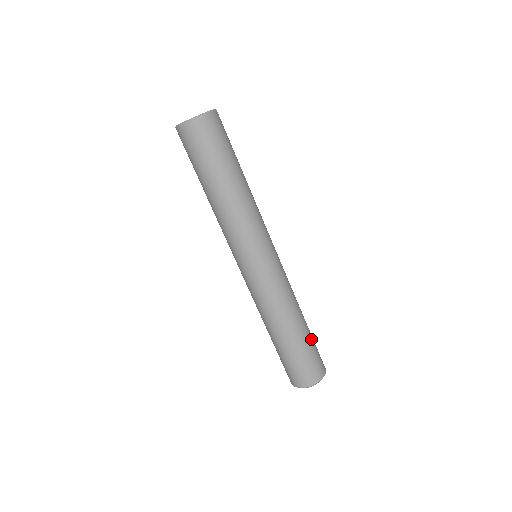
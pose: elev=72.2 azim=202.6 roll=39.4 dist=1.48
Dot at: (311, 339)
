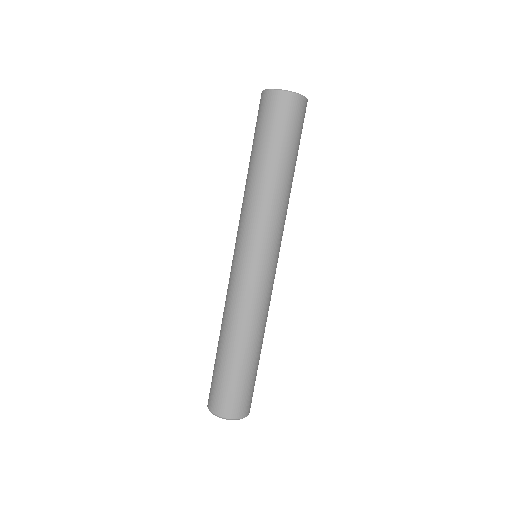
Dot at: (255, 371)
